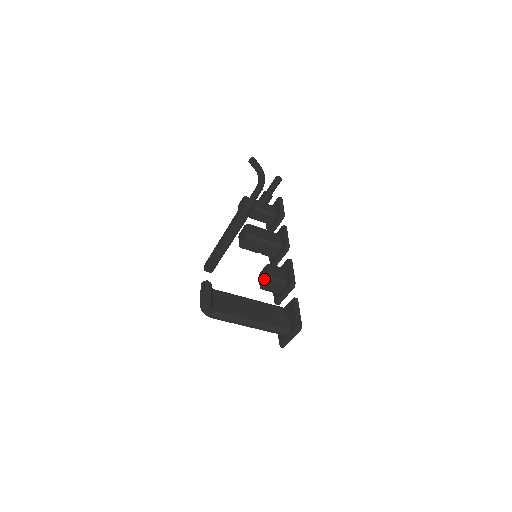
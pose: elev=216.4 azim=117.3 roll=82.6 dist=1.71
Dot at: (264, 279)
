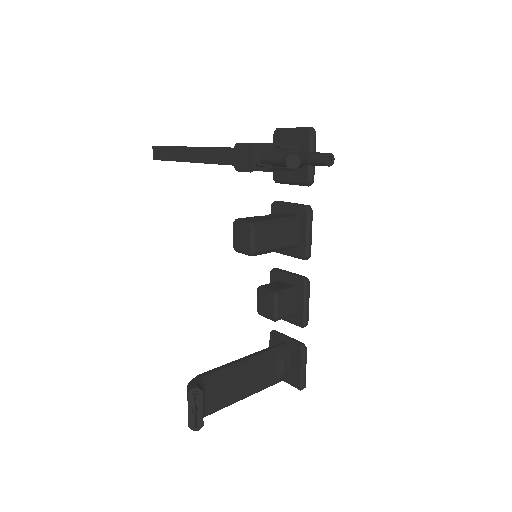
Dot at: (266, 313)
